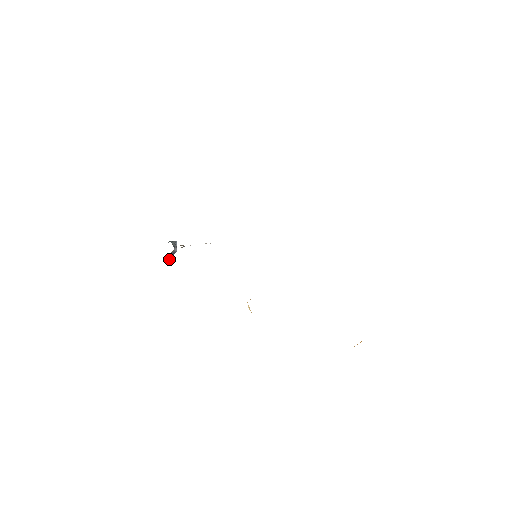
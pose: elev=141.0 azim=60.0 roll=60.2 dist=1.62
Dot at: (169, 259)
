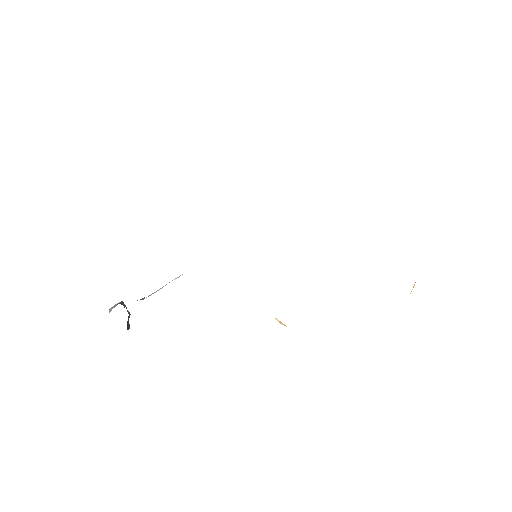
Dot at: (127, 329)
